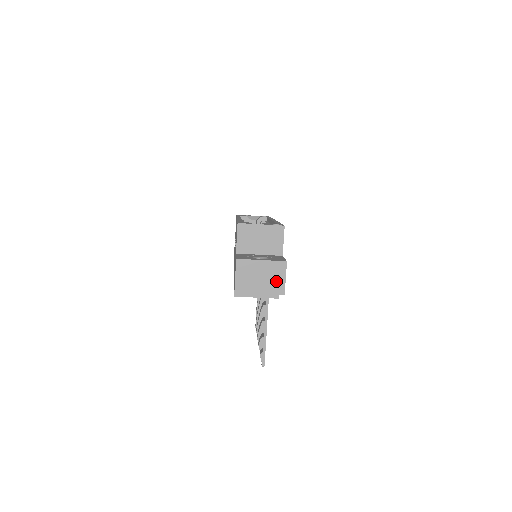
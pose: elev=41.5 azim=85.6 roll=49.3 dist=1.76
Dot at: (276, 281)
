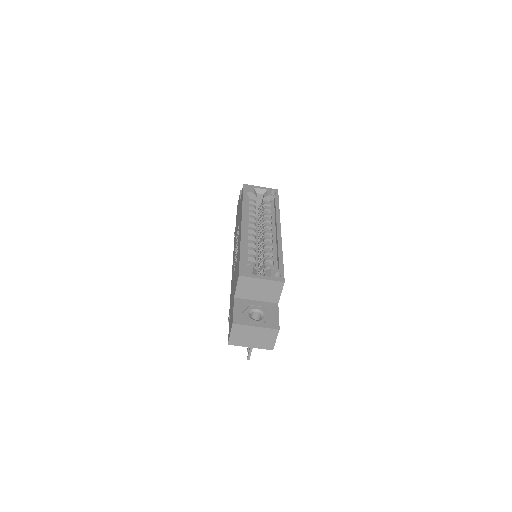
Dot at: (267, 341)
